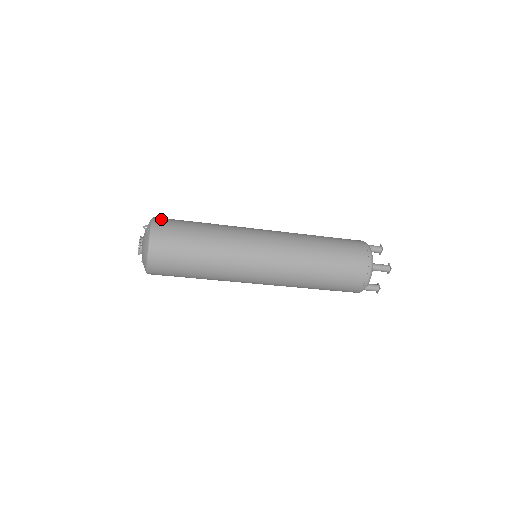
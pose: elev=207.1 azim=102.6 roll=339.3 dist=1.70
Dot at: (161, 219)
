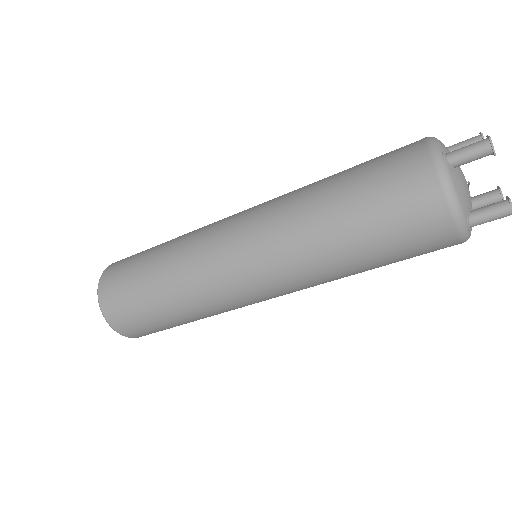
Dot at: occluded
